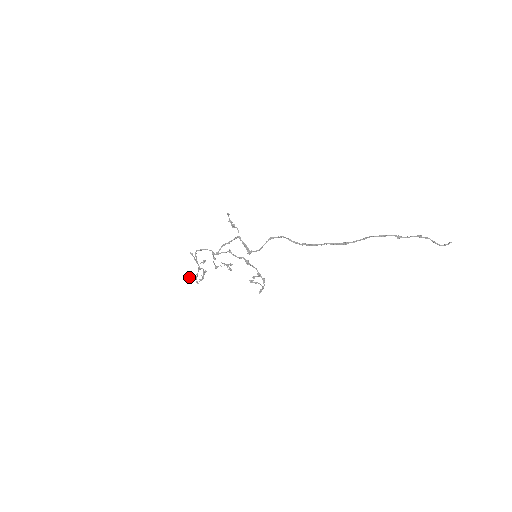
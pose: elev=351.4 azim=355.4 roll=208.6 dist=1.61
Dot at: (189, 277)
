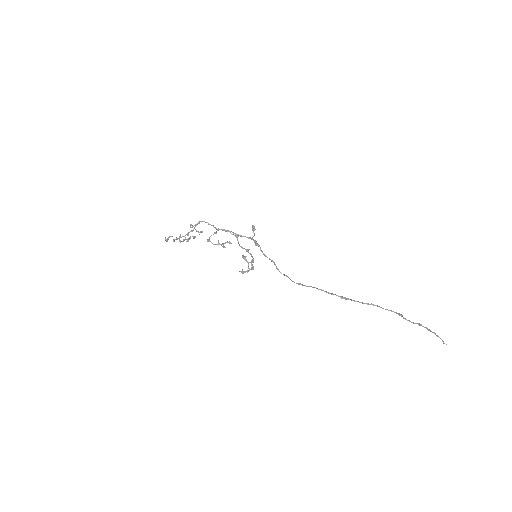
Dot at: occluded
